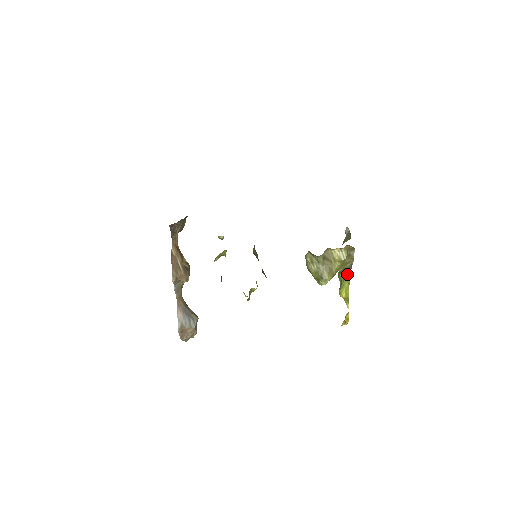
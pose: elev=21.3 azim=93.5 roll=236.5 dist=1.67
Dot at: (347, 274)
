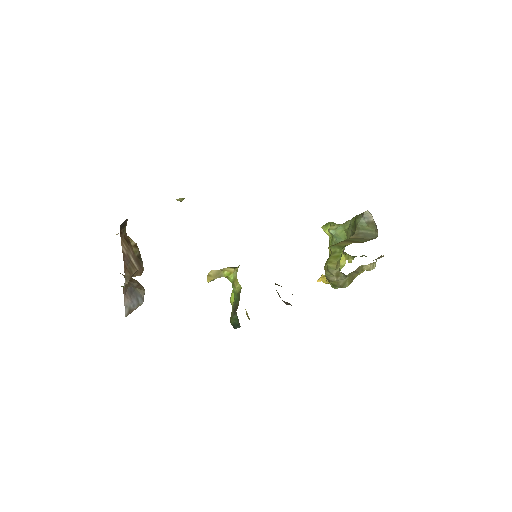
Dot at: (351, 256)
